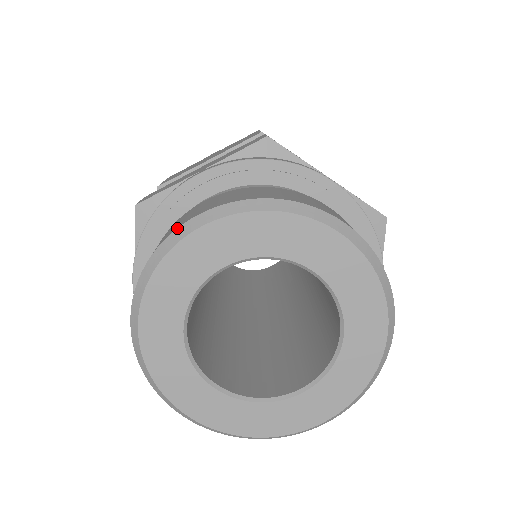
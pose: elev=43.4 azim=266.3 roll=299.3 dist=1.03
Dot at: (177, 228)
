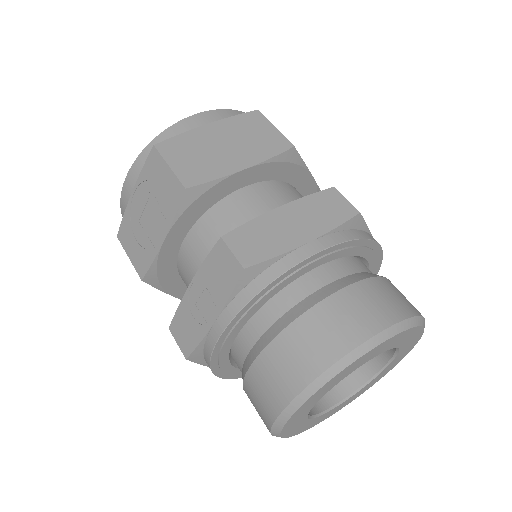
Dot at: (357, 347)
